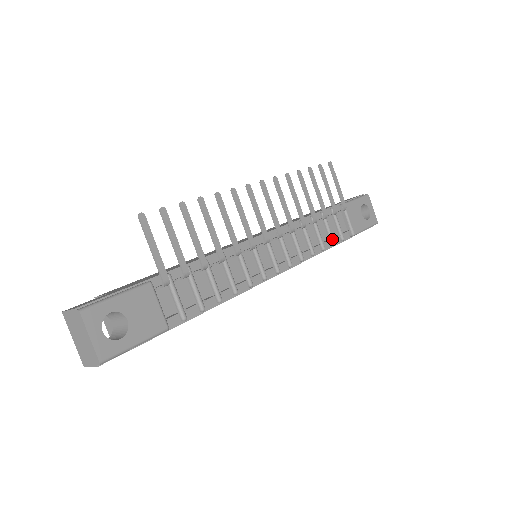
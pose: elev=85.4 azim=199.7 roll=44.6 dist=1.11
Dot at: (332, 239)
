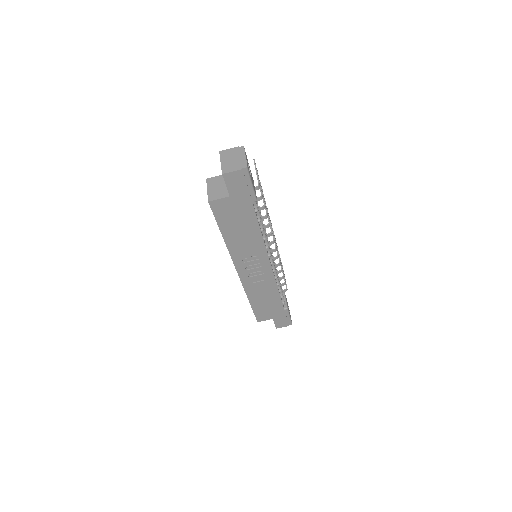
Dot at: (282, 294)
